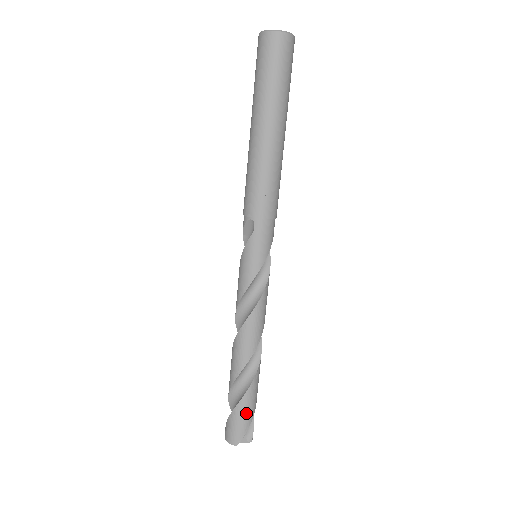
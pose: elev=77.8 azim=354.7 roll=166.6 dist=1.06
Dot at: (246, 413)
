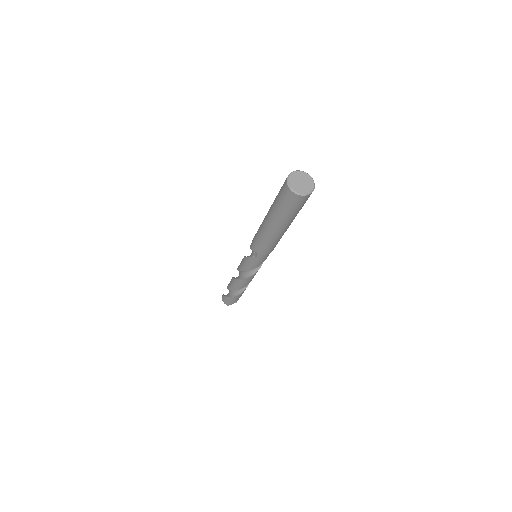
Dot at: (236, 299)
